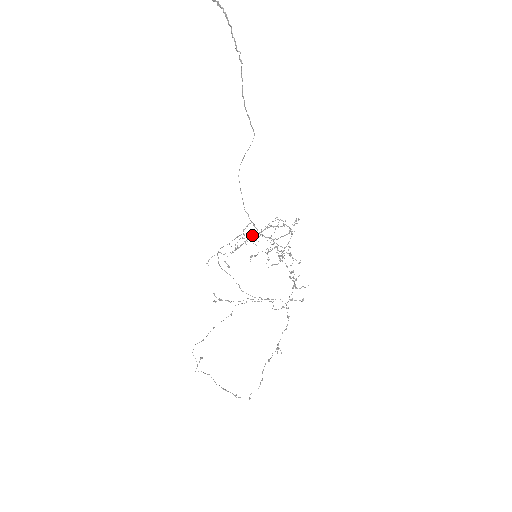
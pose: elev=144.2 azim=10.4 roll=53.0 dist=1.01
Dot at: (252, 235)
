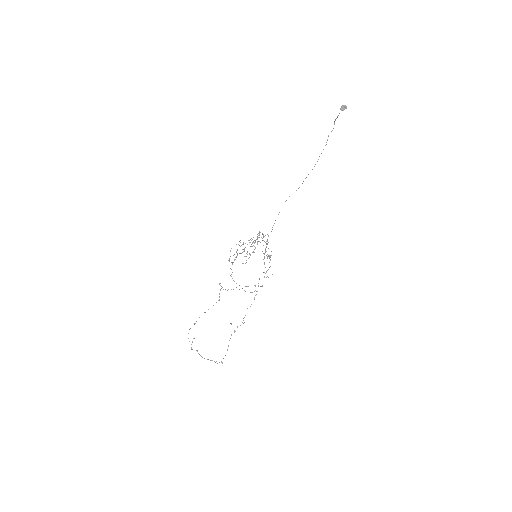
Dot at: occluded
